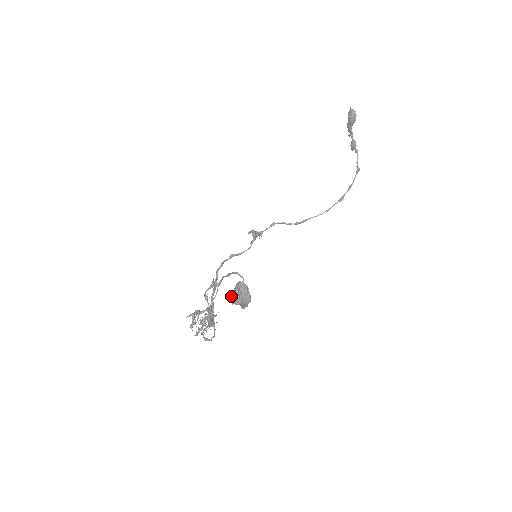
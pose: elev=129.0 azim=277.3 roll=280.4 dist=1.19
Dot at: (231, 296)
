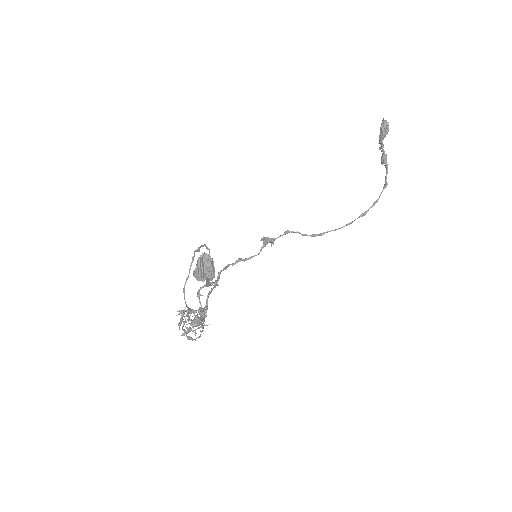
Dot at: occluded
